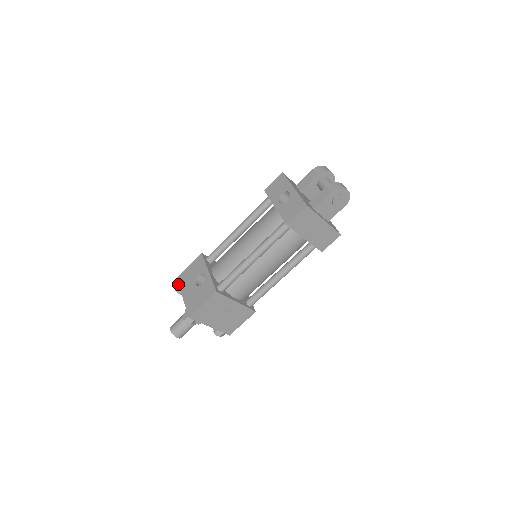
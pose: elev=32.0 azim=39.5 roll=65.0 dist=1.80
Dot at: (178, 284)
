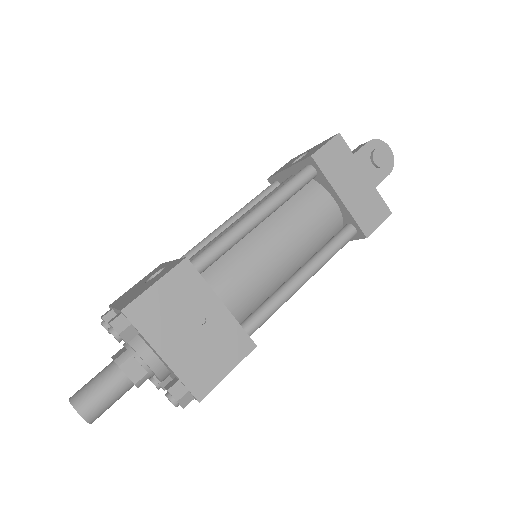
Dot at: (109, 310)
